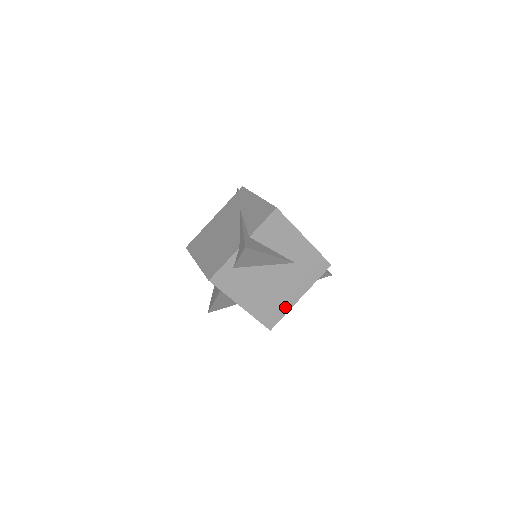
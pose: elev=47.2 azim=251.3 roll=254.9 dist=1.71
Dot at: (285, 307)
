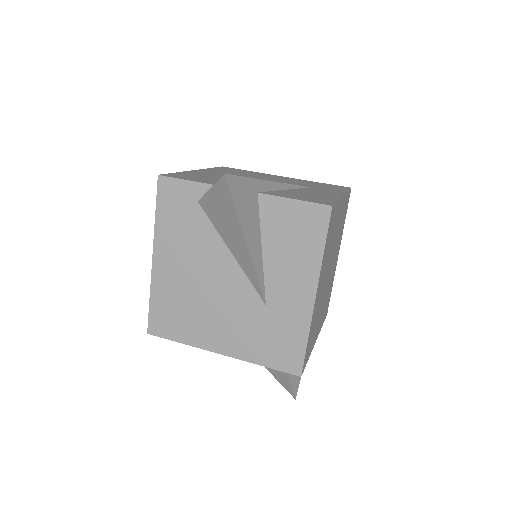
Dot at: (193, 335)
